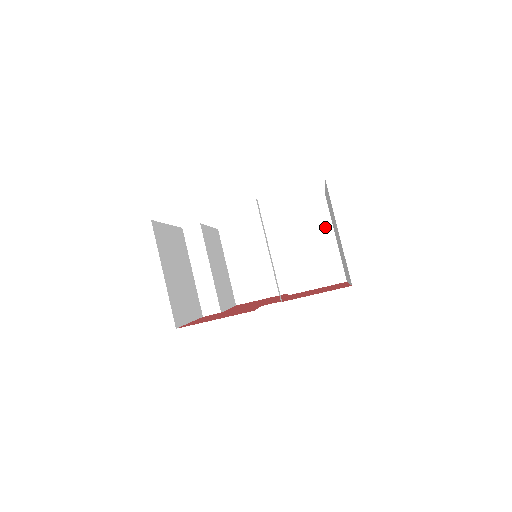
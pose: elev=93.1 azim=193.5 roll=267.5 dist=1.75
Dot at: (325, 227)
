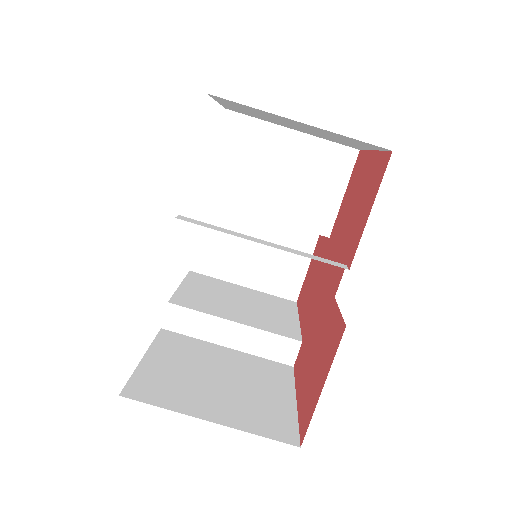
Dot at: (269, 135)
